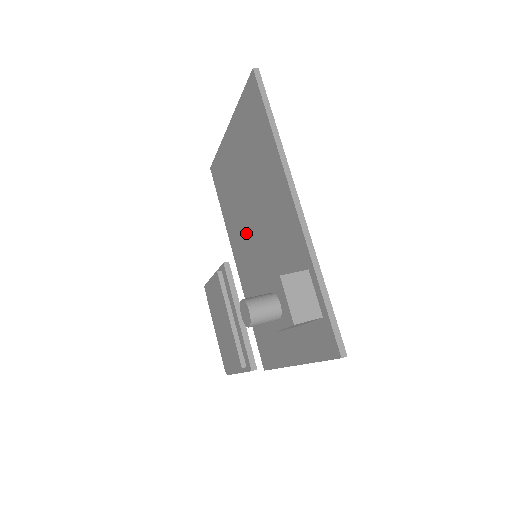
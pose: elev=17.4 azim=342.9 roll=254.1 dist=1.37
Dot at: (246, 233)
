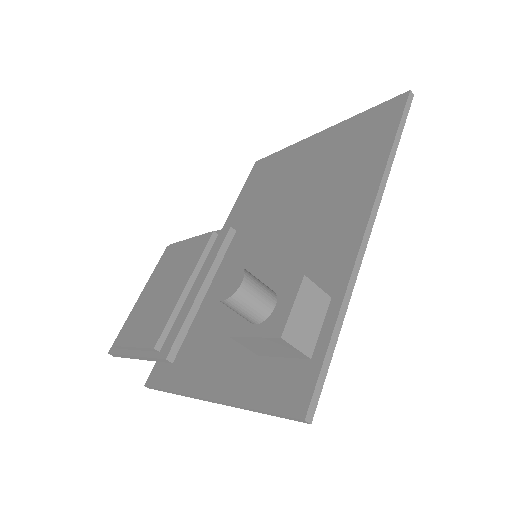
Dot at: (255, 233)
